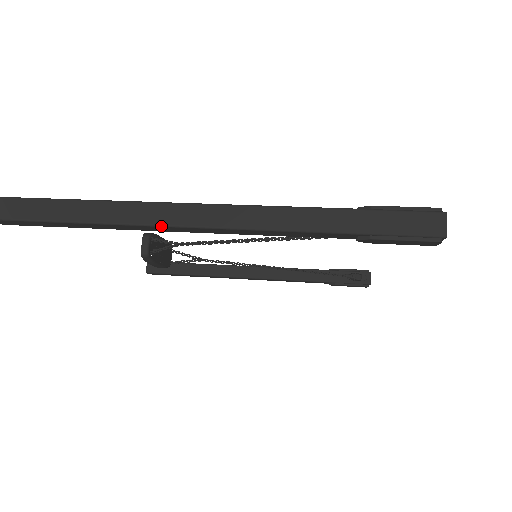
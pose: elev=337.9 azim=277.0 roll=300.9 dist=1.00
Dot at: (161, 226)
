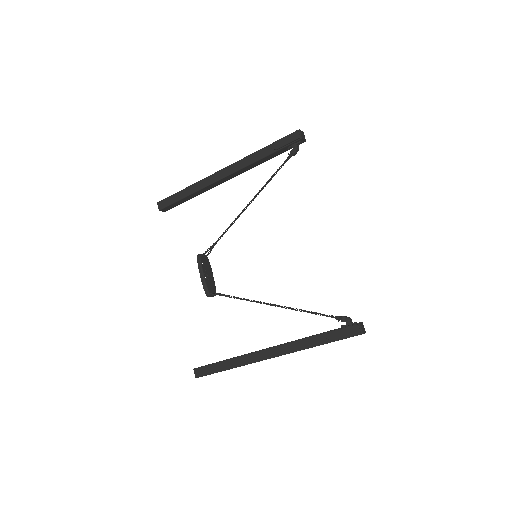
Dot at: (209, 176)
